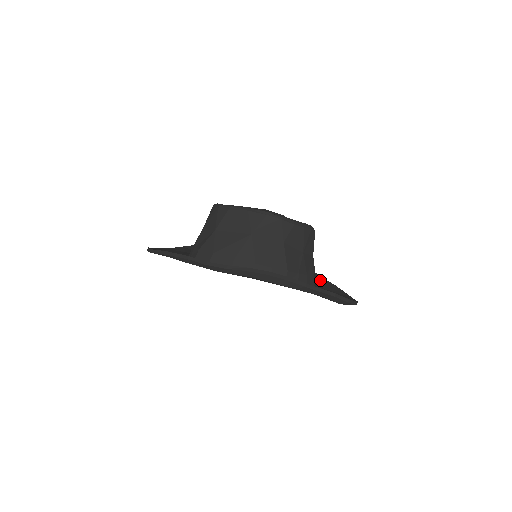
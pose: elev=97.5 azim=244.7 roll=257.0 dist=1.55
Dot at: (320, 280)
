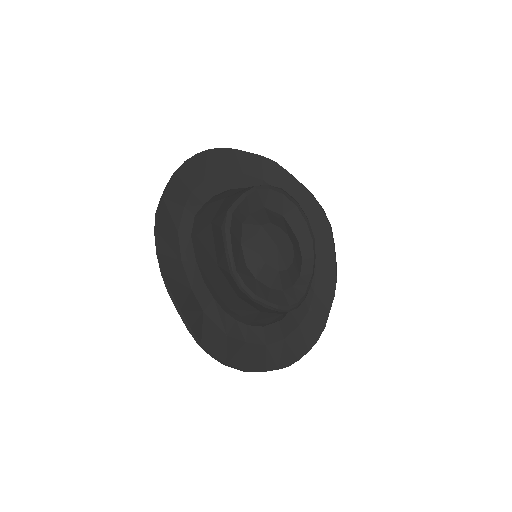
Dot at: (321, 309)
